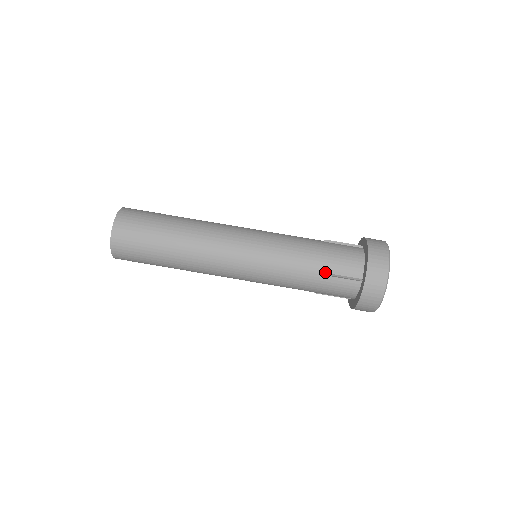
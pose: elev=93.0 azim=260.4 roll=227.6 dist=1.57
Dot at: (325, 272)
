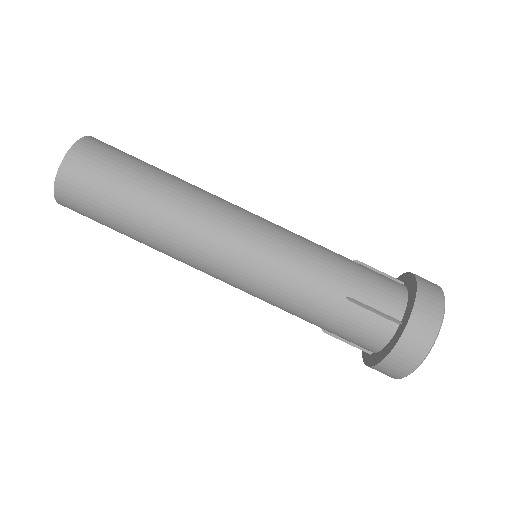
Dot at: (352, 297)
